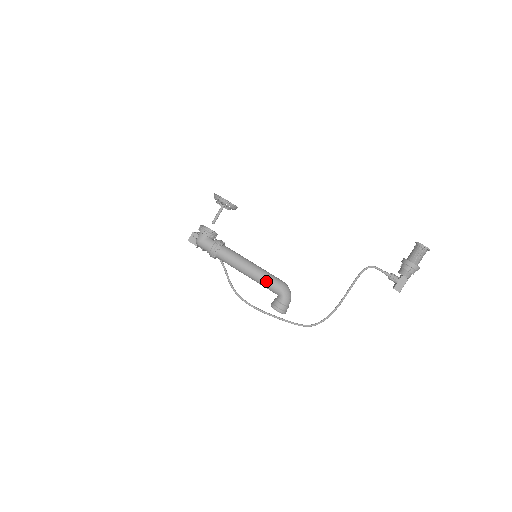
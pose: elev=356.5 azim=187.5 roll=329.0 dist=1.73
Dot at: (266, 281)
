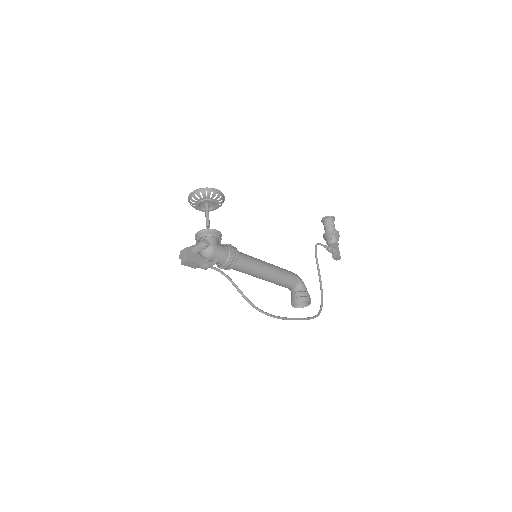
Dot at: (286, 273)
